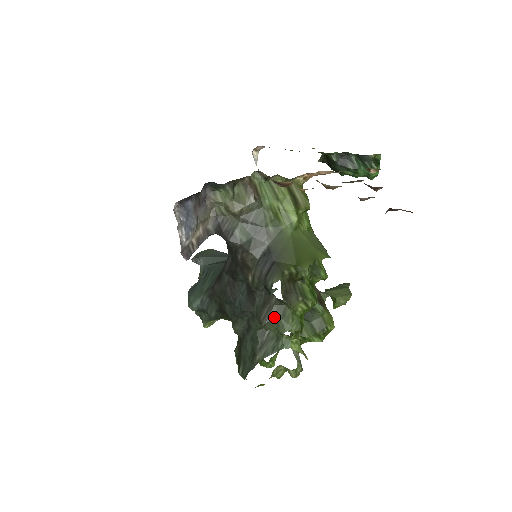
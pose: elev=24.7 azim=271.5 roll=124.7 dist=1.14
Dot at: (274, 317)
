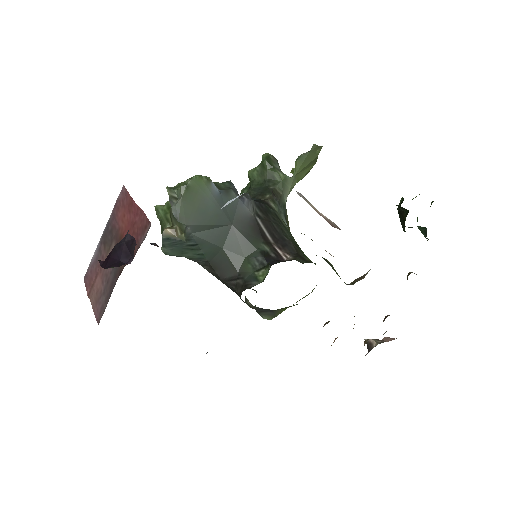
Dot at: occluded
